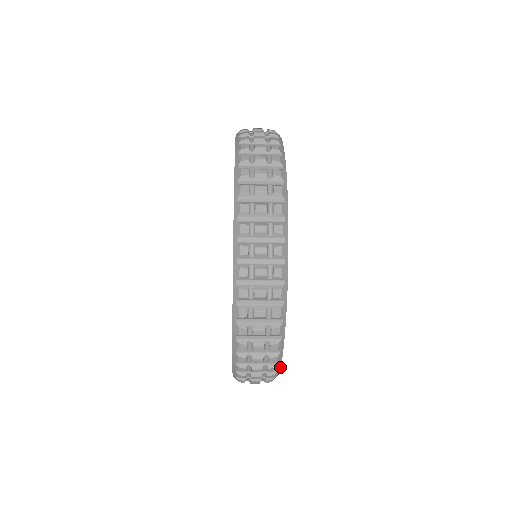
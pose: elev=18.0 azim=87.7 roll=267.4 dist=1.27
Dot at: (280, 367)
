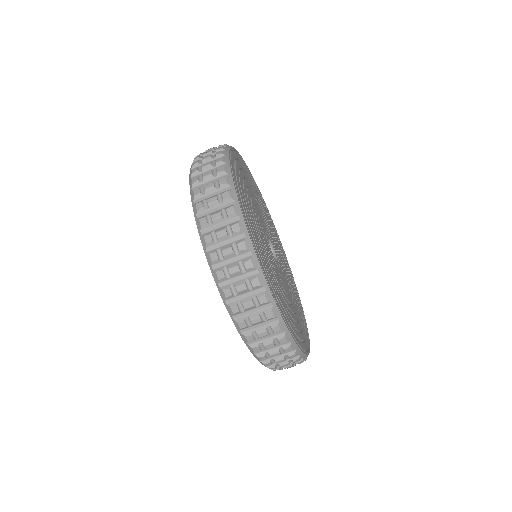
Dot at: (292, 337)
